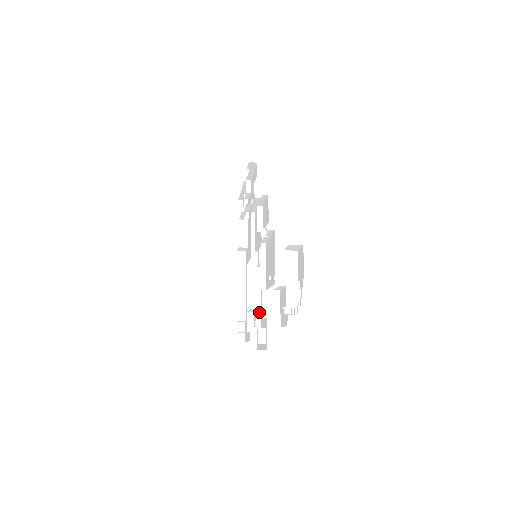
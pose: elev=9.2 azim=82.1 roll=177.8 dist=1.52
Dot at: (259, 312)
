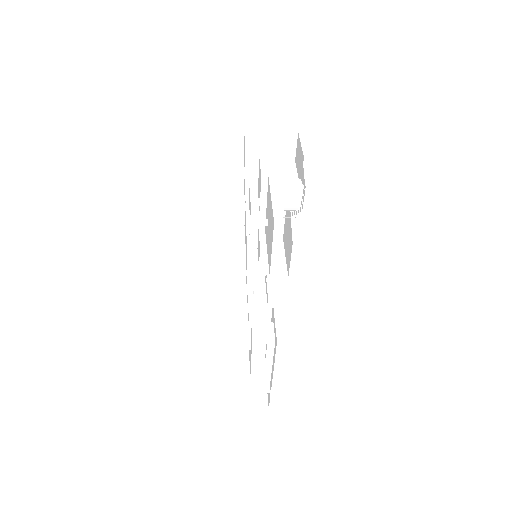
Dot at: occluded
